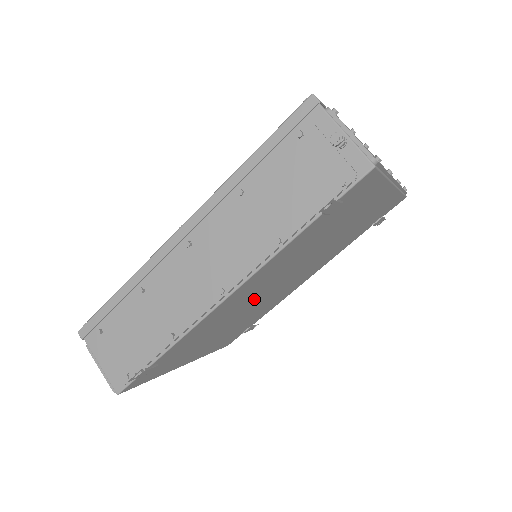
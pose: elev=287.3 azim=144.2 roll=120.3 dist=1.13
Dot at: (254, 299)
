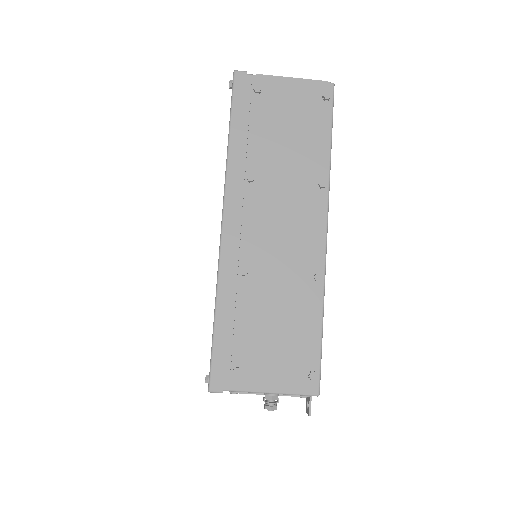
Dot at: occluded
